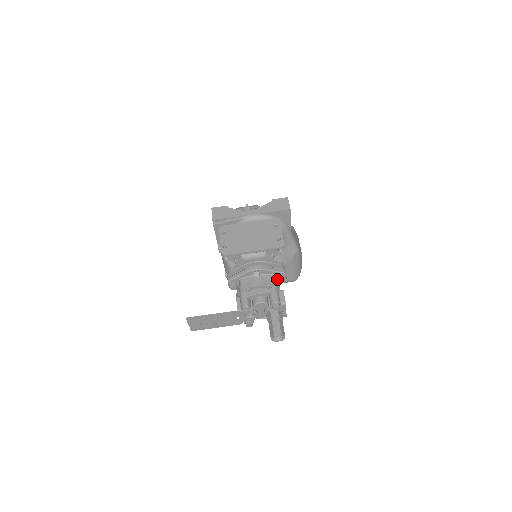
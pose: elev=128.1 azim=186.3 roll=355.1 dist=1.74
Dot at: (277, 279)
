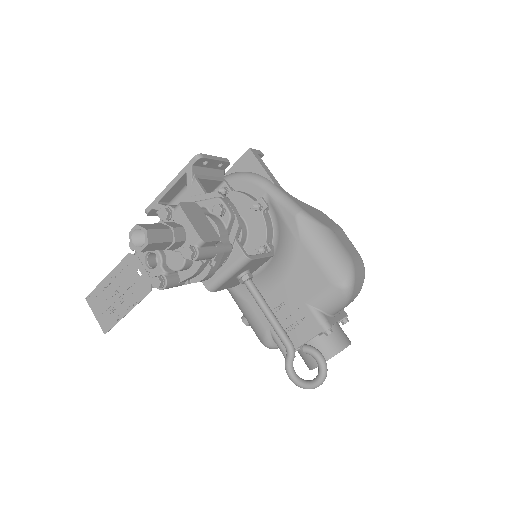
Dot at: (215, 216)
